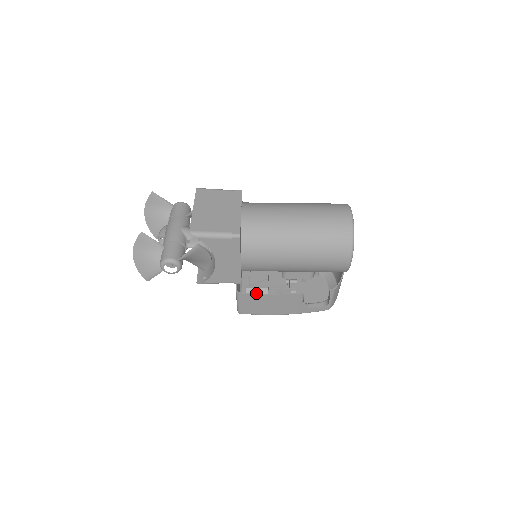
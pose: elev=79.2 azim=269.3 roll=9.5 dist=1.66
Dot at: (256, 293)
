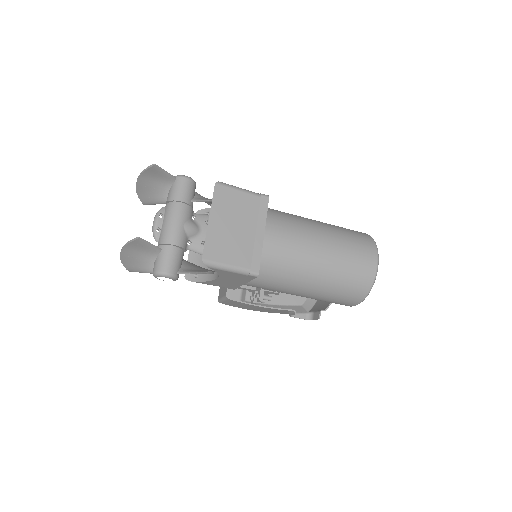
Dot at: occluded
